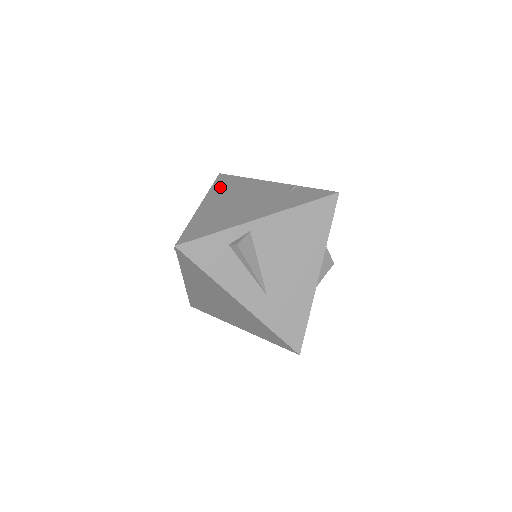
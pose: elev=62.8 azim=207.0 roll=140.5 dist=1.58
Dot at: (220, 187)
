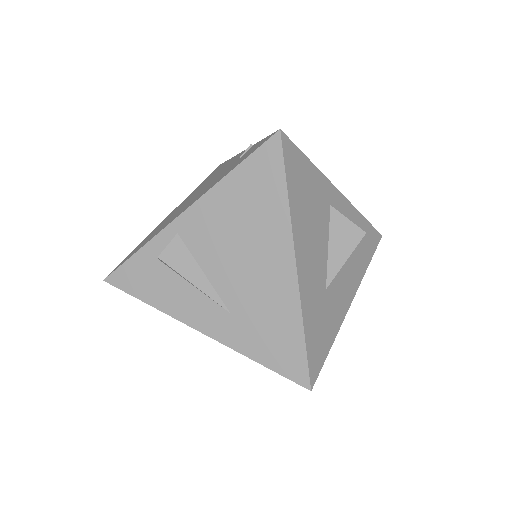
Dot at: (201, 184)
